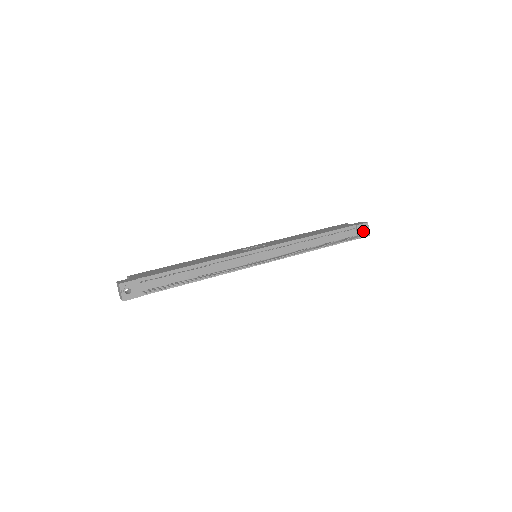
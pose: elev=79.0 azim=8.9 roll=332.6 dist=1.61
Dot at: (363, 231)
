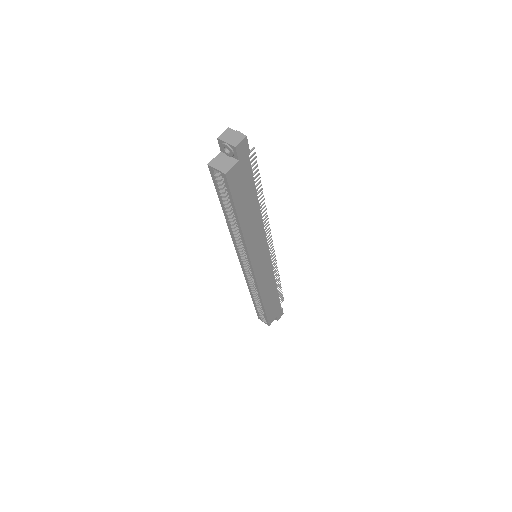
Dot at: occluded
